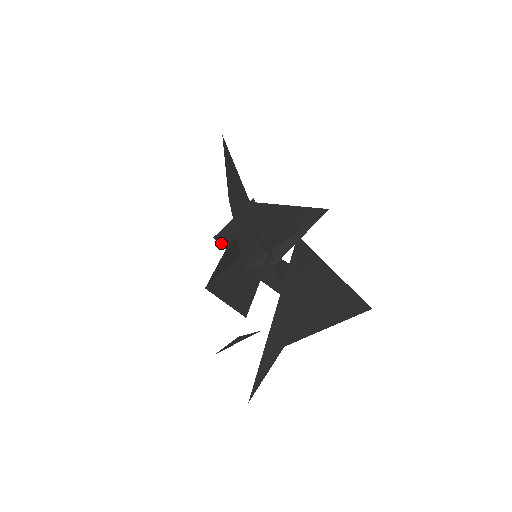
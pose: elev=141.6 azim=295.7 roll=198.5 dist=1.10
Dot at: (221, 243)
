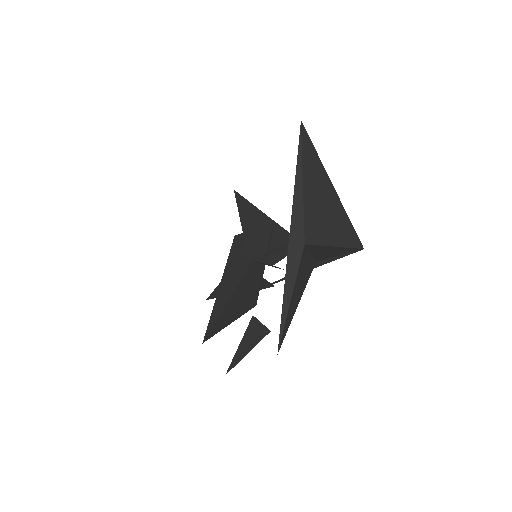
Dot at: (215, 297)
